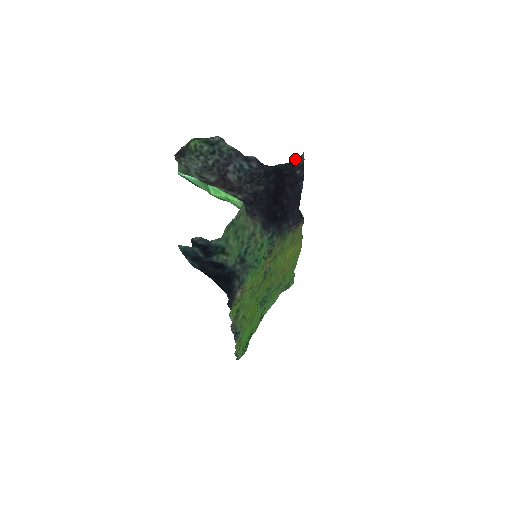
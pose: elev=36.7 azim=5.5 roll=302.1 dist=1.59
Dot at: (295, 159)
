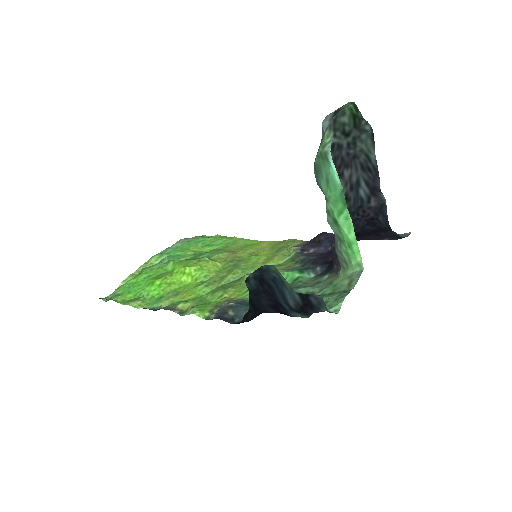
Dot at: occluded
